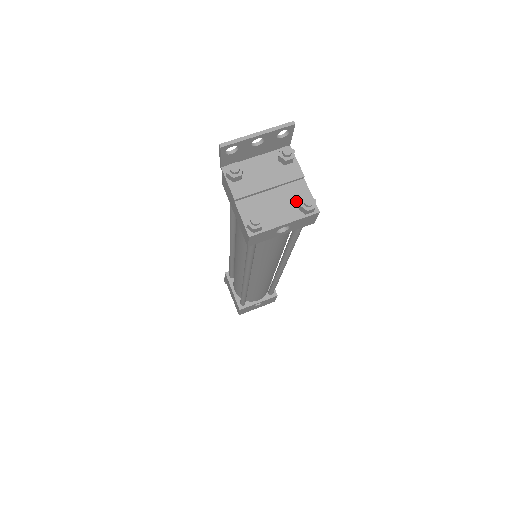
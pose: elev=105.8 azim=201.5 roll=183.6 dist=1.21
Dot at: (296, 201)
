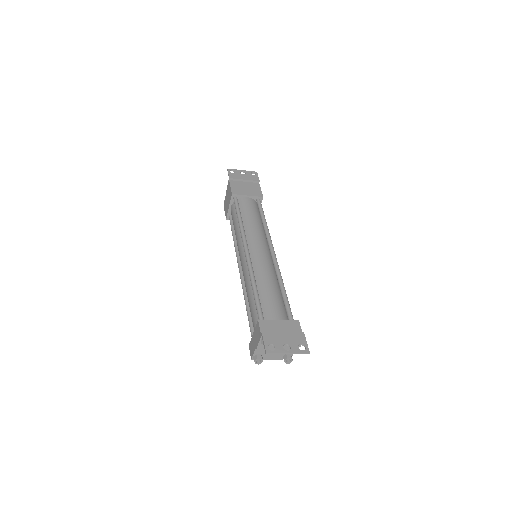
Dot at: occluded
